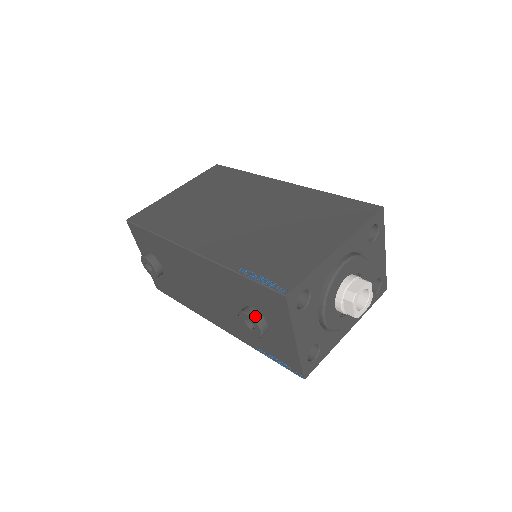
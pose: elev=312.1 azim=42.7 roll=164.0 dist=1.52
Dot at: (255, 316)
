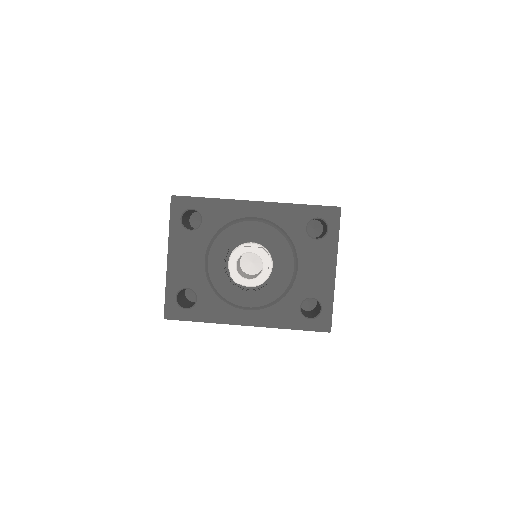
Dot at: occluded
